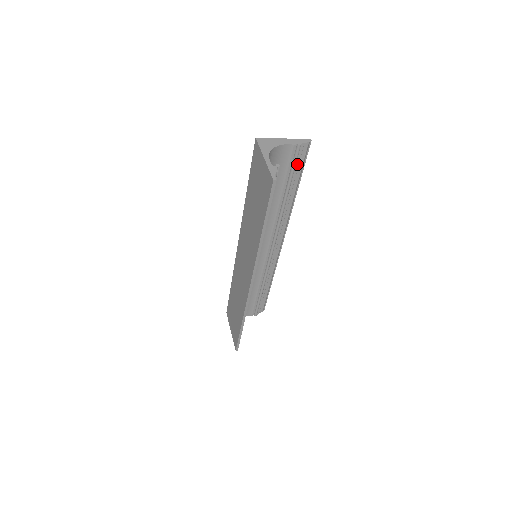
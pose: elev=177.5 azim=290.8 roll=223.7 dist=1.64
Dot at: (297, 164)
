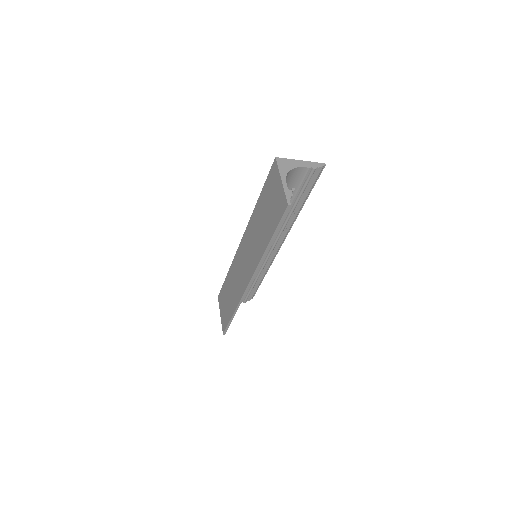
Dot at: (309, 183)
